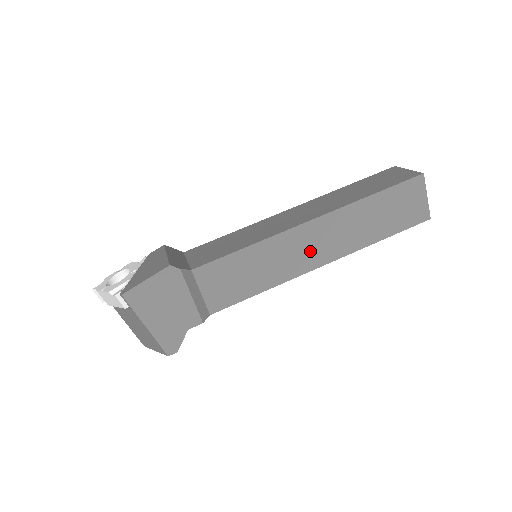
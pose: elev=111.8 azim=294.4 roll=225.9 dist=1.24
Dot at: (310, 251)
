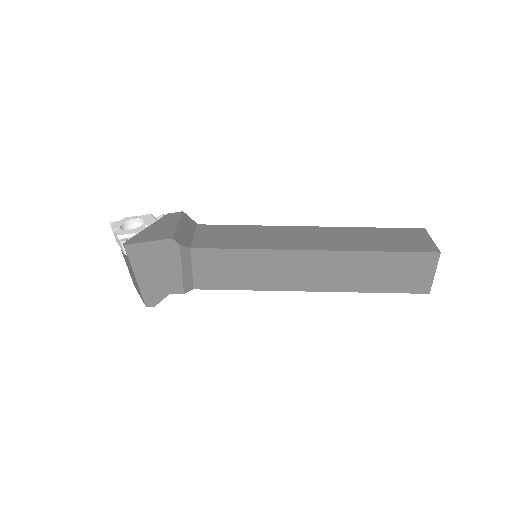
Dot at: (302, 275)
